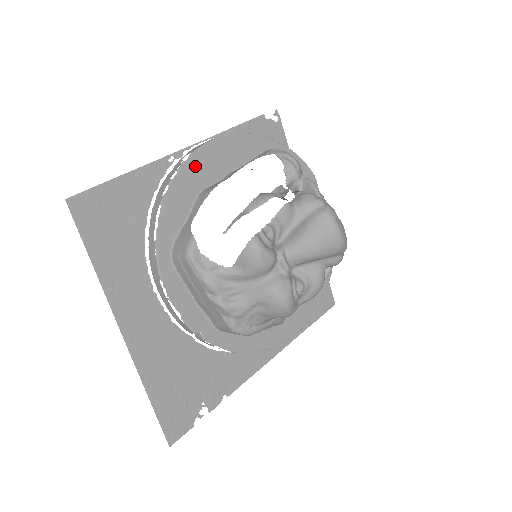
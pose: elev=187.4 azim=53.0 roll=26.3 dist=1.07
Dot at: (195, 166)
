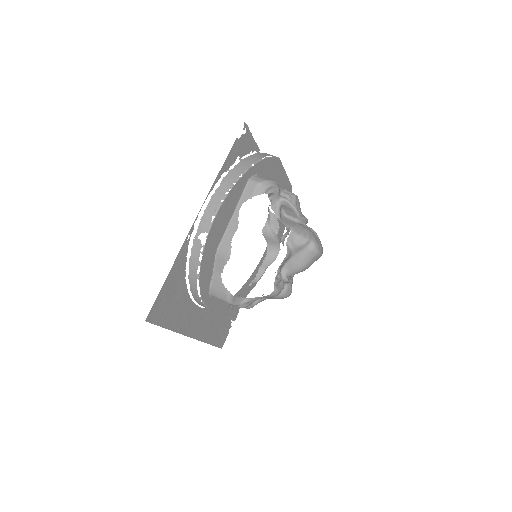
Dot at: (211, 240)
